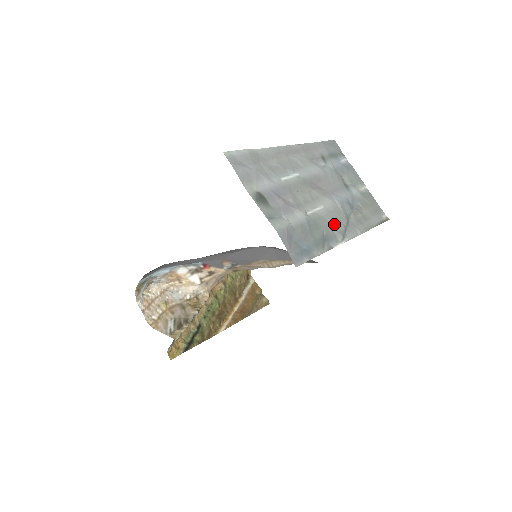
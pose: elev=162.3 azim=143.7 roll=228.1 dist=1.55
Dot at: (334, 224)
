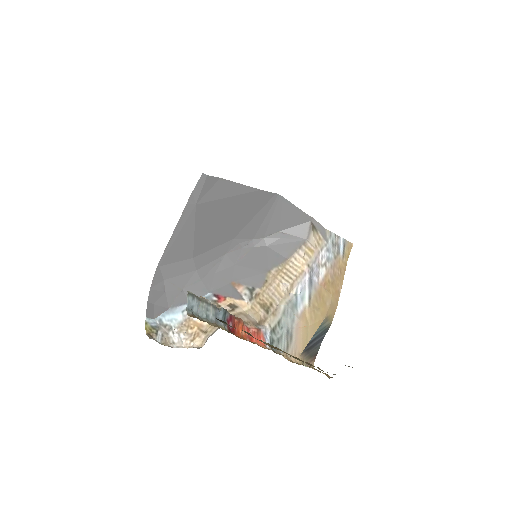
Dot at: occluded
